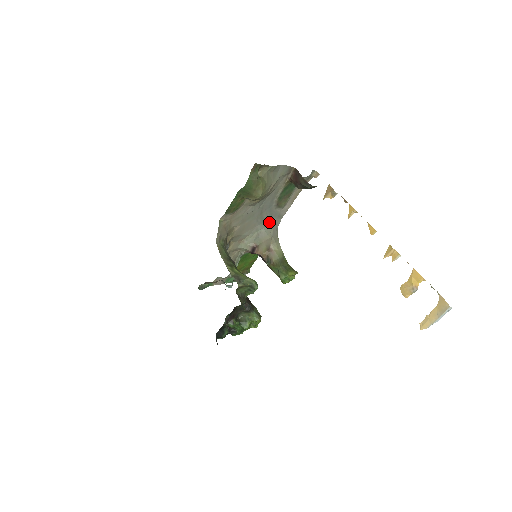
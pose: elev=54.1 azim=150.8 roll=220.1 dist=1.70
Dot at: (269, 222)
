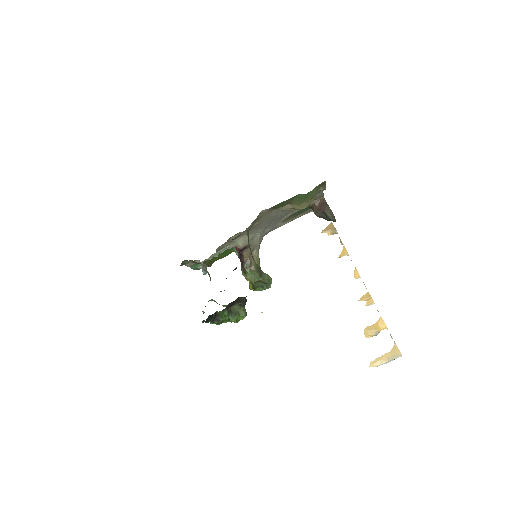
Dot at: (265, 230)
